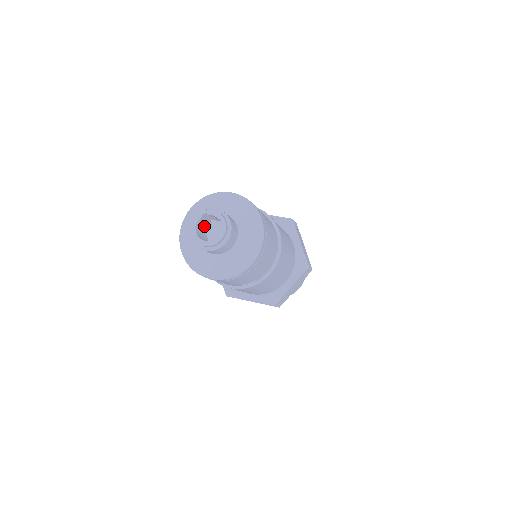
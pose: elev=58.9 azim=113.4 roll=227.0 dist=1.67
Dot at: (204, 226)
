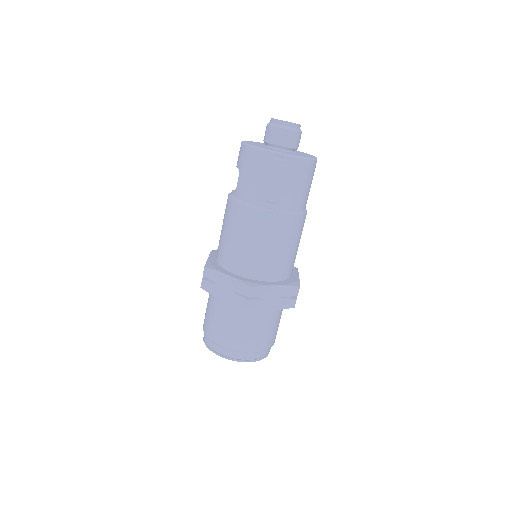
Dot at: occluded
